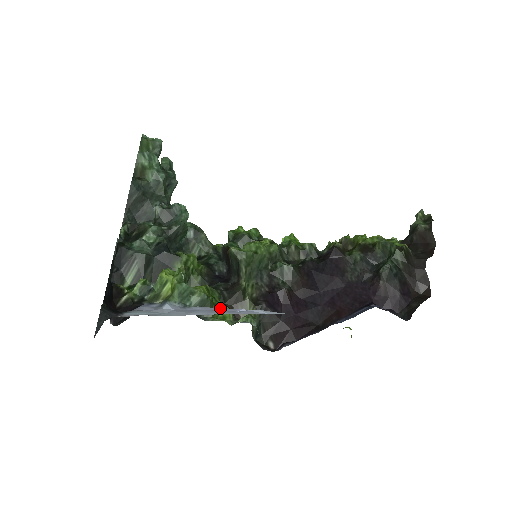
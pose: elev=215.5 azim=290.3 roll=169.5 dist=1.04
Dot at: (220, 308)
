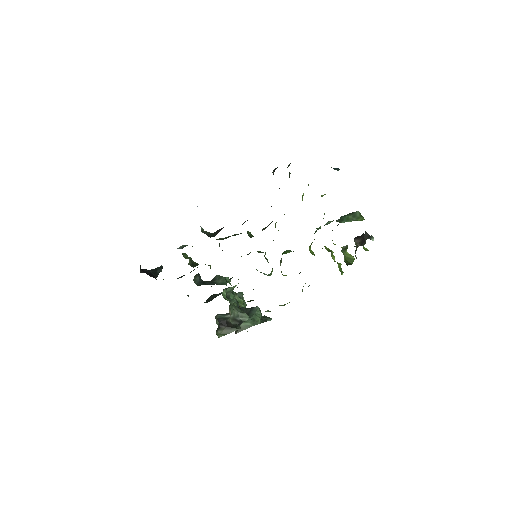
Dot at: occluded
